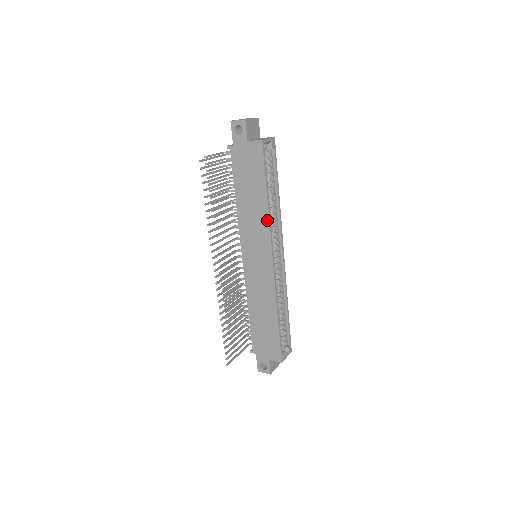
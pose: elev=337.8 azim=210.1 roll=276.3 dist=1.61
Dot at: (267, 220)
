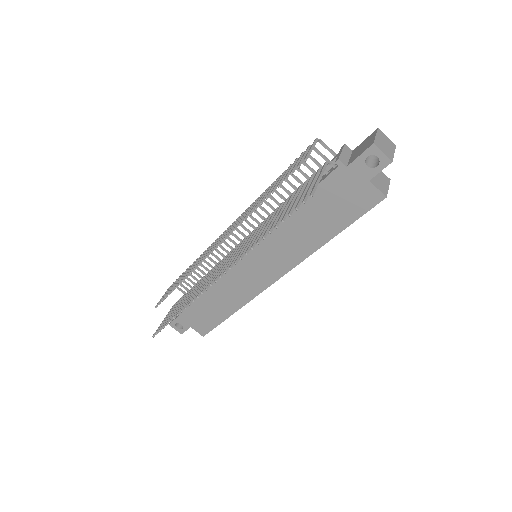
Dot at: (307, 254)
